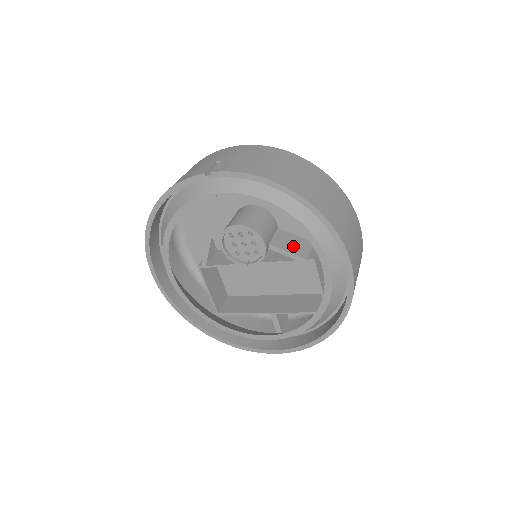
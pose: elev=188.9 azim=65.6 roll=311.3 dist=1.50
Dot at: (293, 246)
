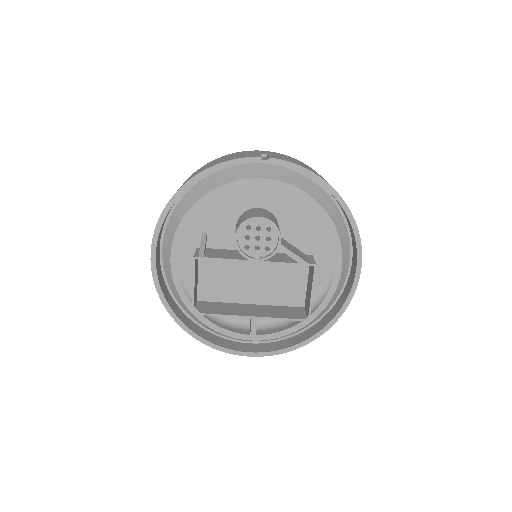
Dot at: (295, 251)
